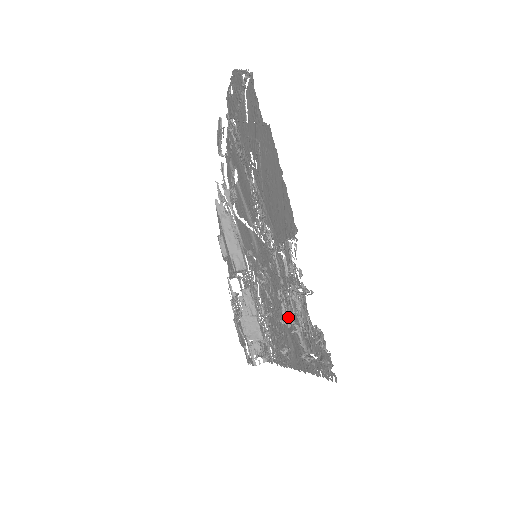
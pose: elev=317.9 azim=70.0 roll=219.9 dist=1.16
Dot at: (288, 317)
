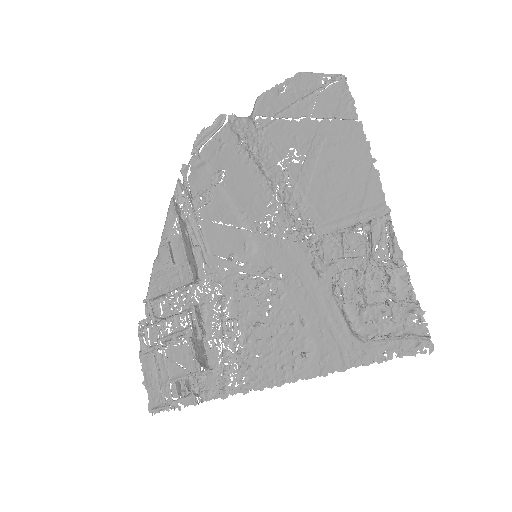
Dot at: (349, 302)
